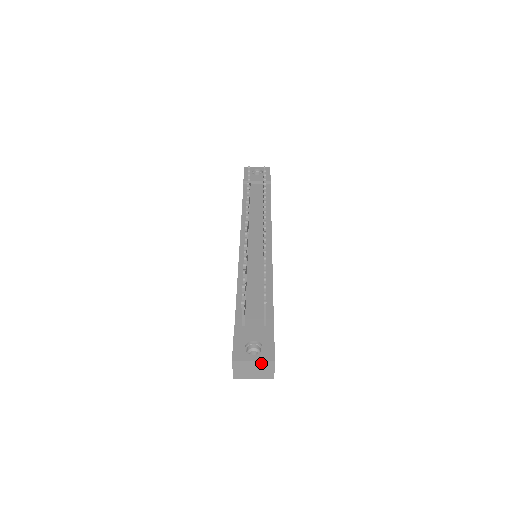
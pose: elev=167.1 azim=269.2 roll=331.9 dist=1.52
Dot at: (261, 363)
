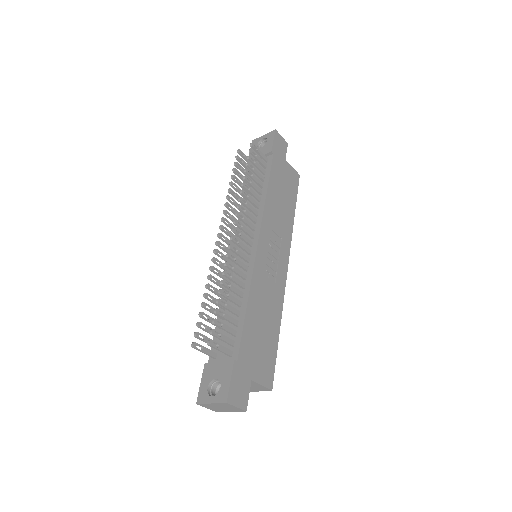
Dot at: (219, 404)
